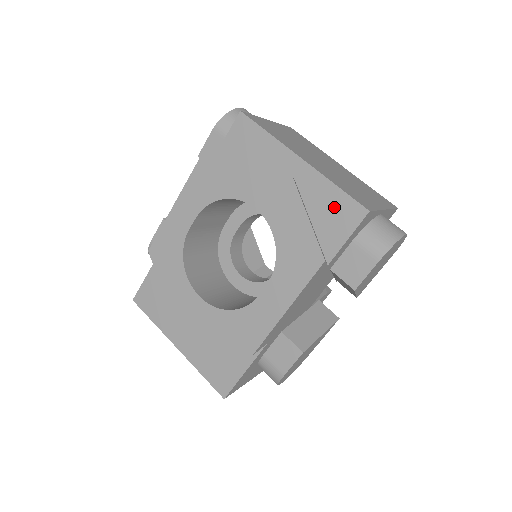
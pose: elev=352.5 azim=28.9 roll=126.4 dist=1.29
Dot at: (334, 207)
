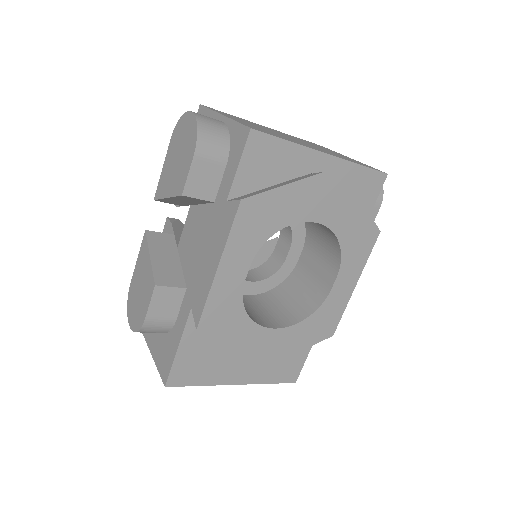
Dot at: (362, 184)
